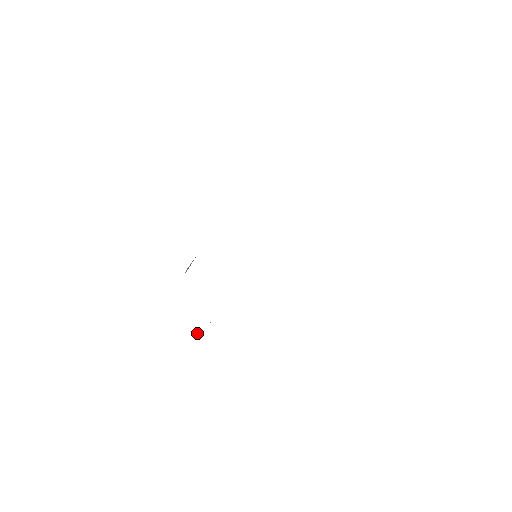
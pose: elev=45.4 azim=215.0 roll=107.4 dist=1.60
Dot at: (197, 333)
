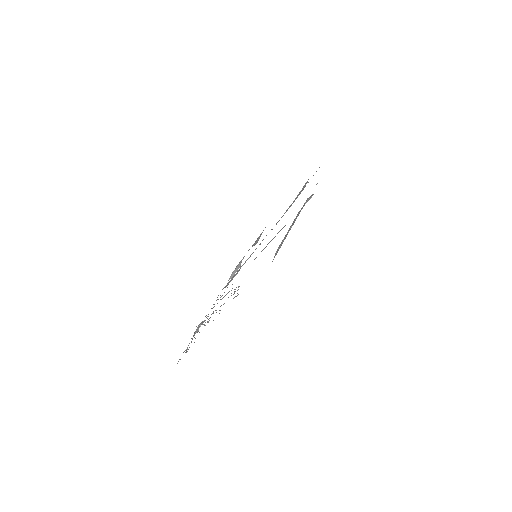
Dot at: (197, 328)
